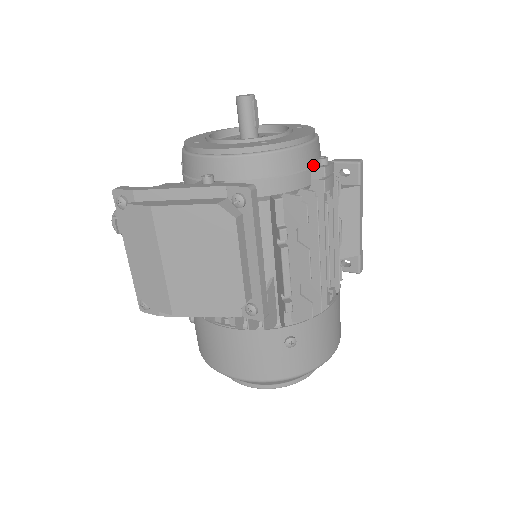
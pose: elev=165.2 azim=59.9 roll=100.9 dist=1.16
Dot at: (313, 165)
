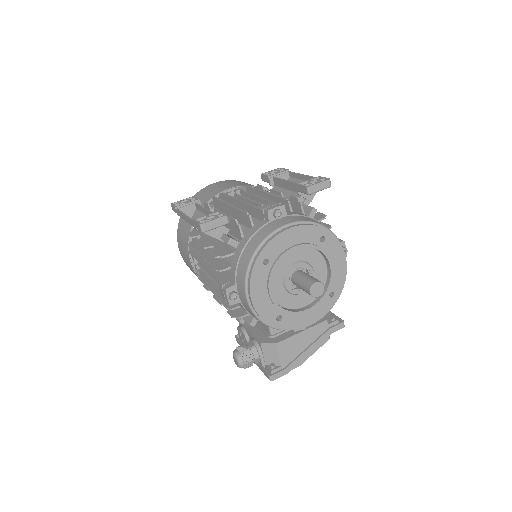
Dot at: occluded
